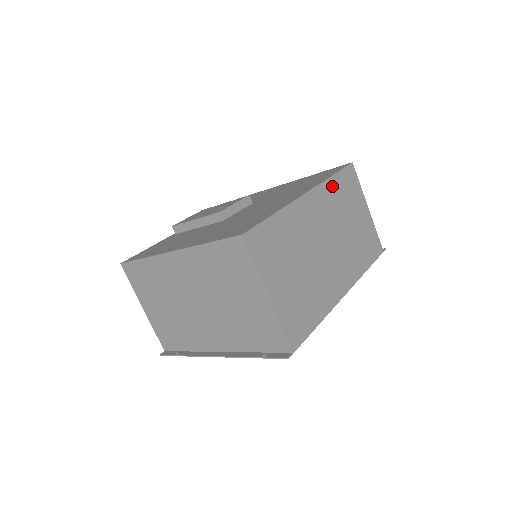
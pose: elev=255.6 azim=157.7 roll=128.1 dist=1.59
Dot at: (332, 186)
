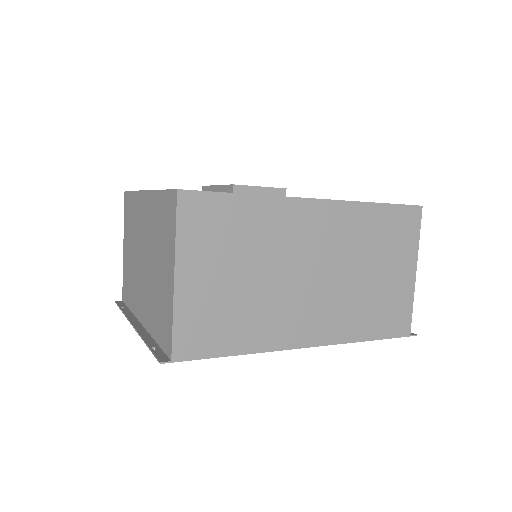
Dot at: (367, 214)
